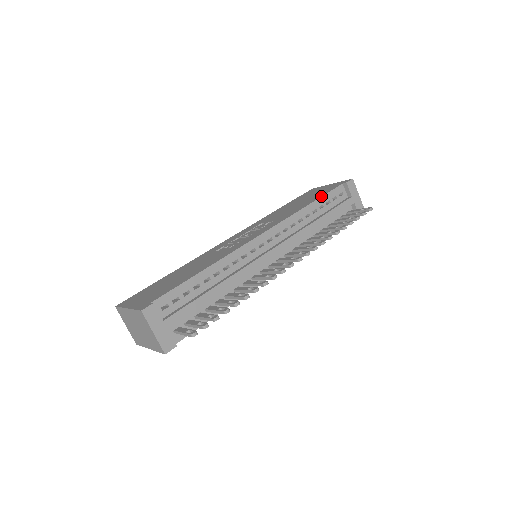
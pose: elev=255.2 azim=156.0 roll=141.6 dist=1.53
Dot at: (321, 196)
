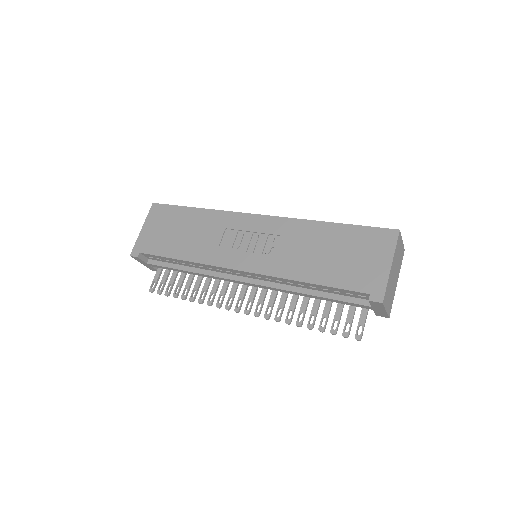
Dot at: (328, 286)
